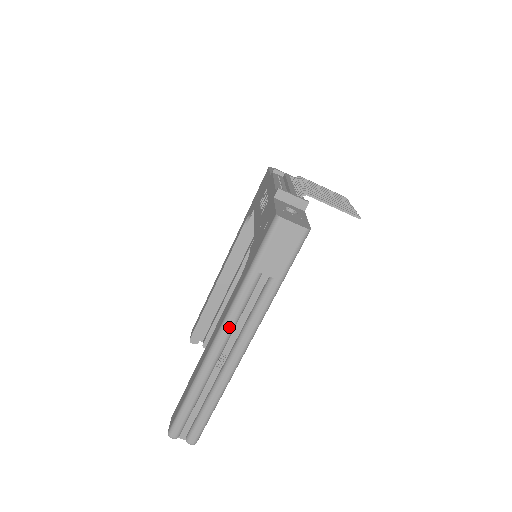
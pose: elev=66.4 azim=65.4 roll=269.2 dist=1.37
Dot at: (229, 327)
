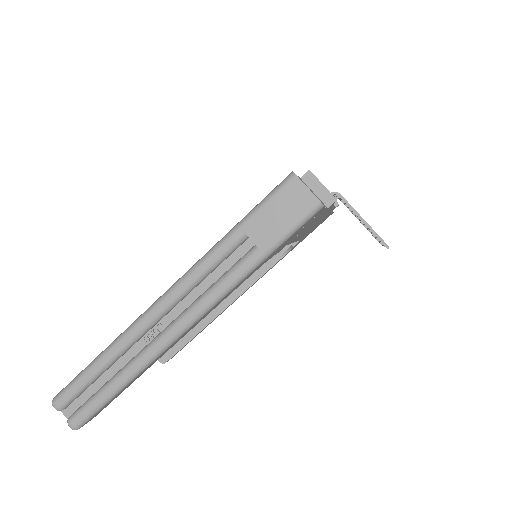
Dot at: (182, 287)
